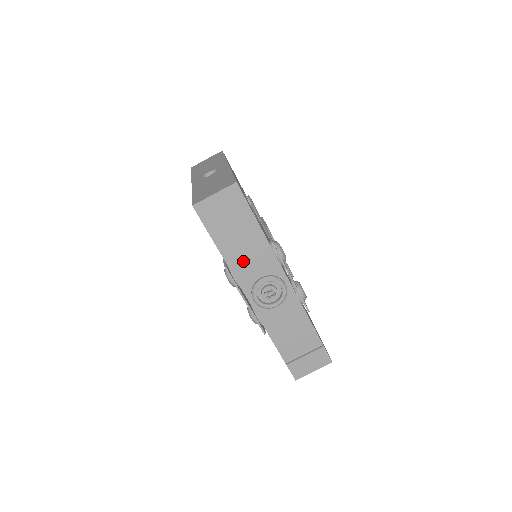
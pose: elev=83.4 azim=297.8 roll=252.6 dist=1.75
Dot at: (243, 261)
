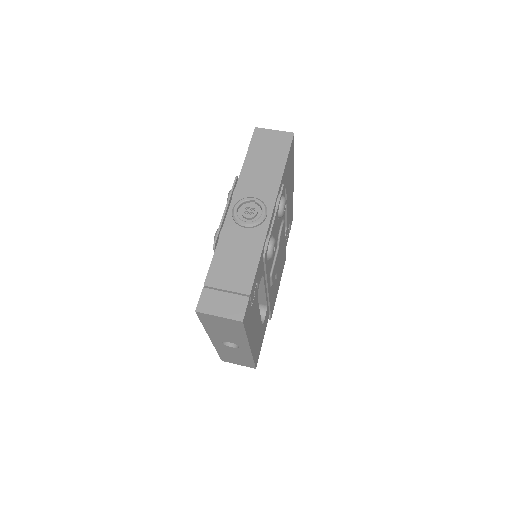
Dot at: (253, 179)
